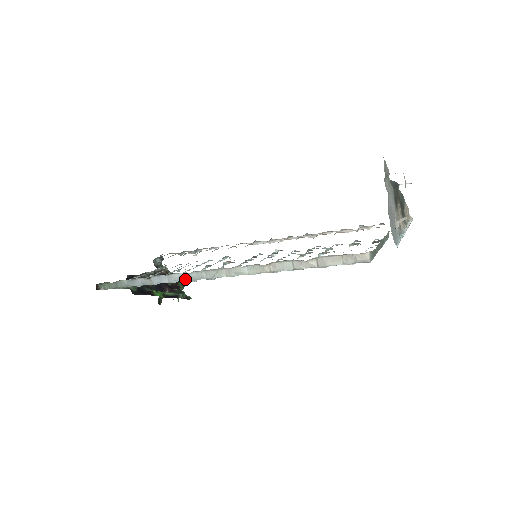
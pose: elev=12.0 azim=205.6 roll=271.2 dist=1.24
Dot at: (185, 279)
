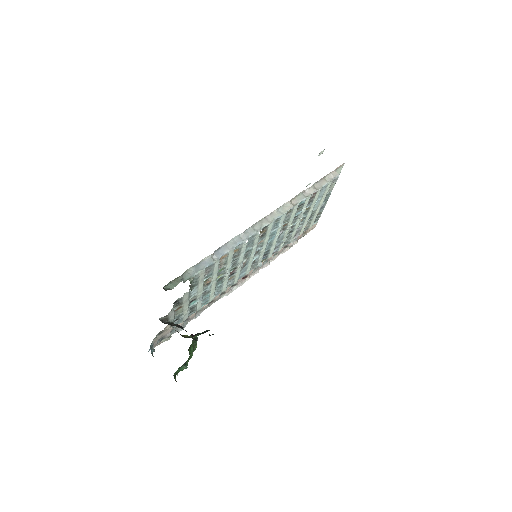
Dot at: (241, 240)
